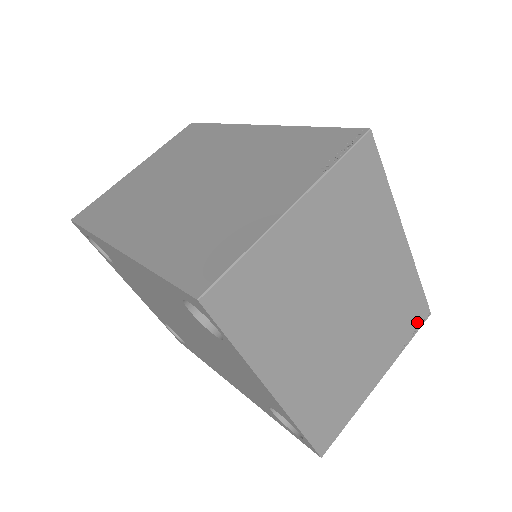
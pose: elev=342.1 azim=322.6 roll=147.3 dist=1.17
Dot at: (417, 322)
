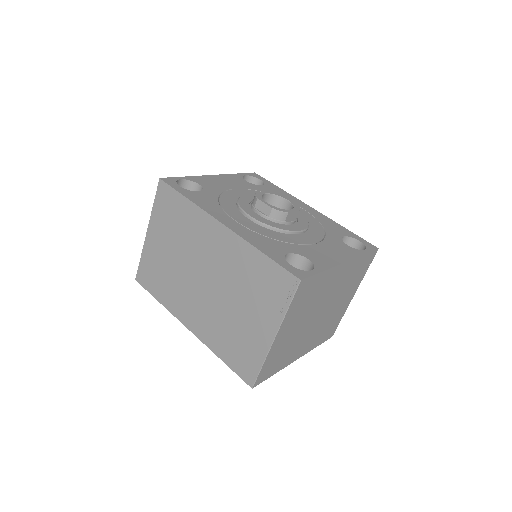
Dot at: (370, 261)
